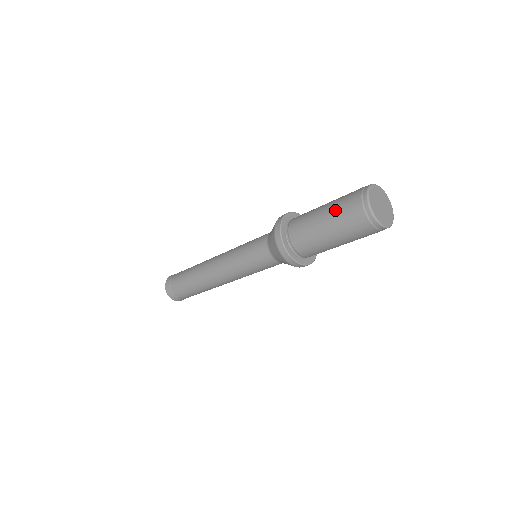
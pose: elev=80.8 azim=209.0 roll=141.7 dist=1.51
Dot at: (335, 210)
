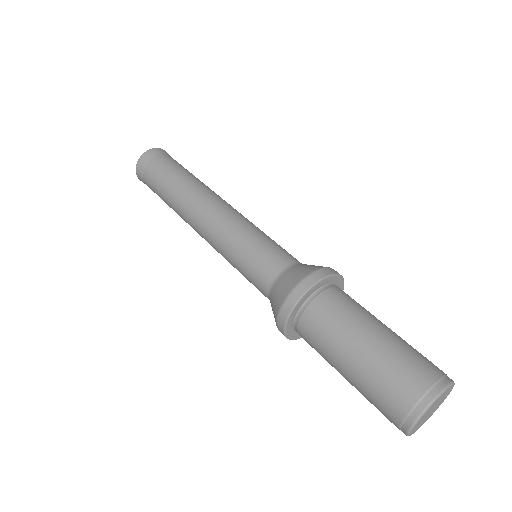
Dot at: (391, 352)
